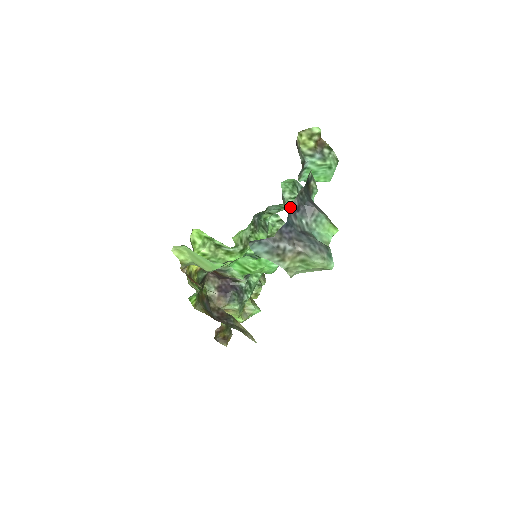
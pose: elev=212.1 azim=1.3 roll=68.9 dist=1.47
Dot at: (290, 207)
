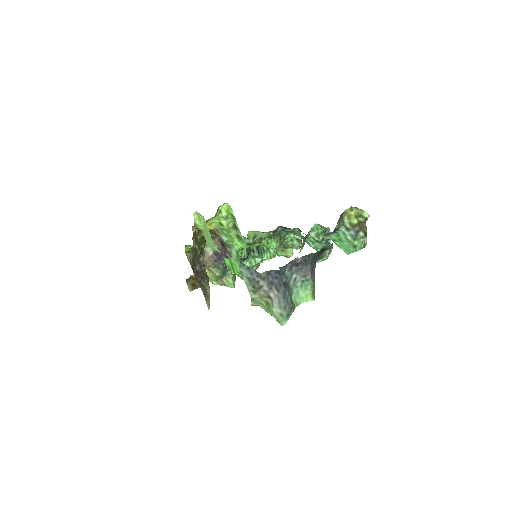
Dot at: occluded
